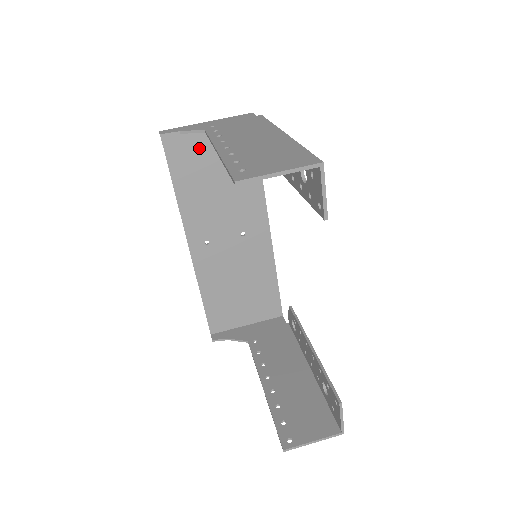
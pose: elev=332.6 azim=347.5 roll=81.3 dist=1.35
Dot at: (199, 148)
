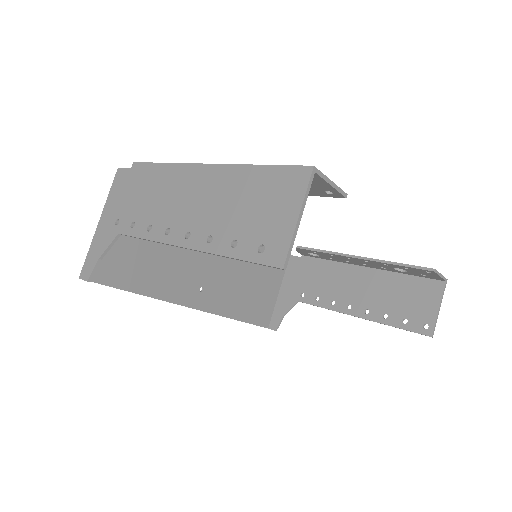
Dot at: (119, 246)
